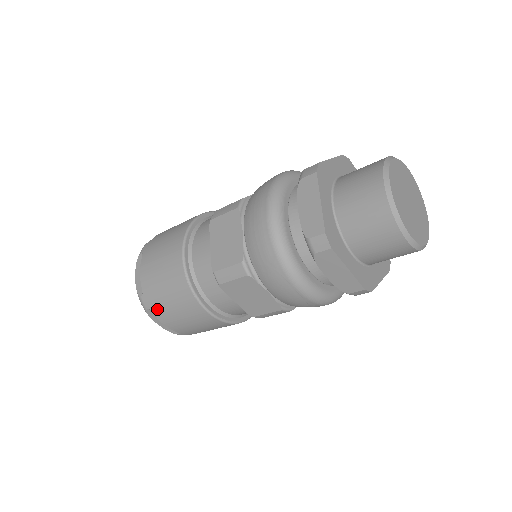
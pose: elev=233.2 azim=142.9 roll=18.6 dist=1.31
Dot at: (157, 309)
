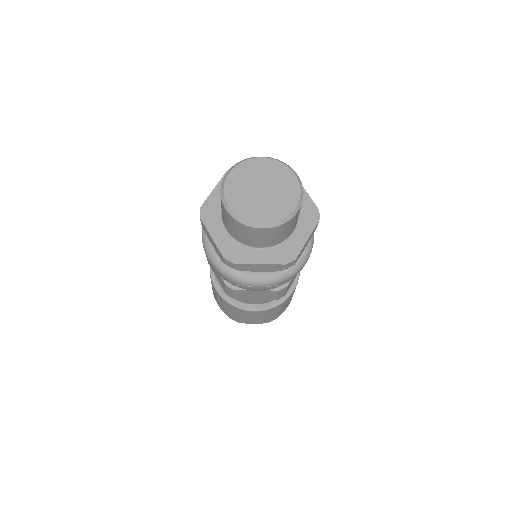
Dot at: (239, 320)
